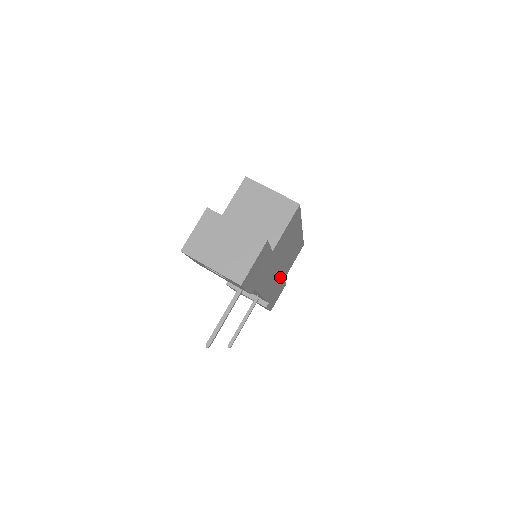
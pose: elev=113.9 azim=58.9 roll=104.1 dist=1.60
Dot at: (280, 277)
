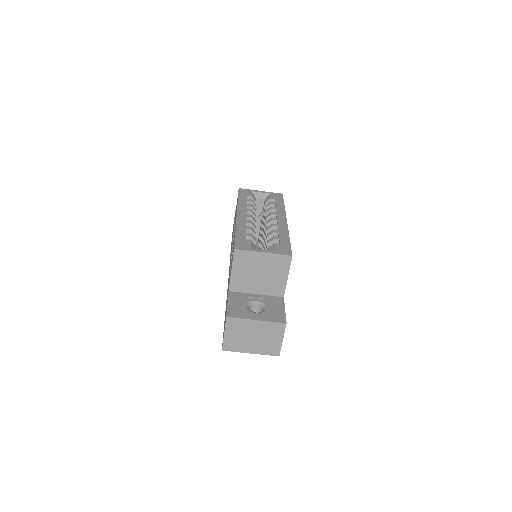
Dot at: occluded
